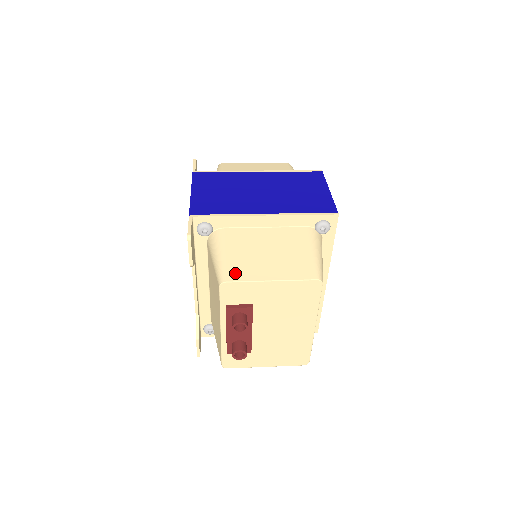
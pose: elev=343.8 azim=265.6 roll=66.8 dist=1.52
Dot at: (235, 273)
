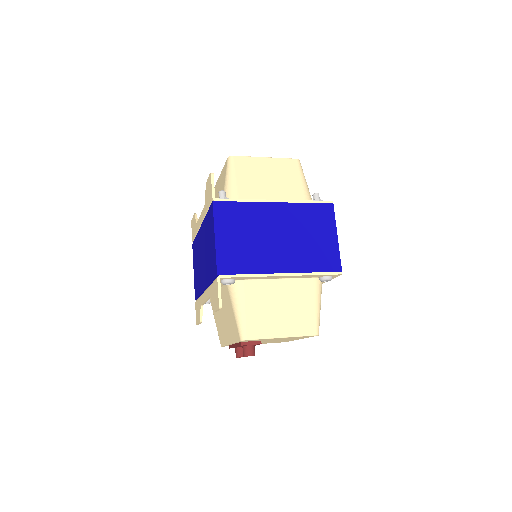
Dot at: (254, 331)
